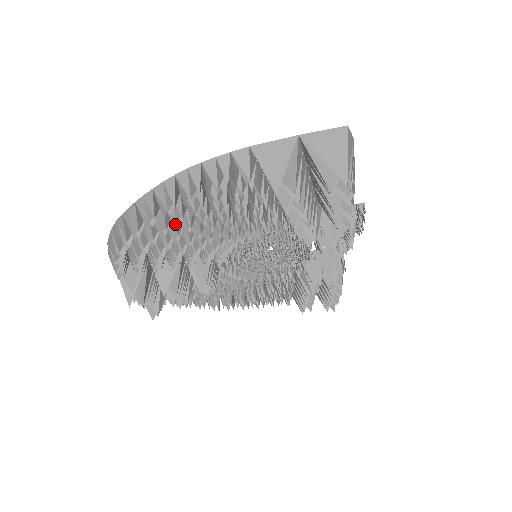
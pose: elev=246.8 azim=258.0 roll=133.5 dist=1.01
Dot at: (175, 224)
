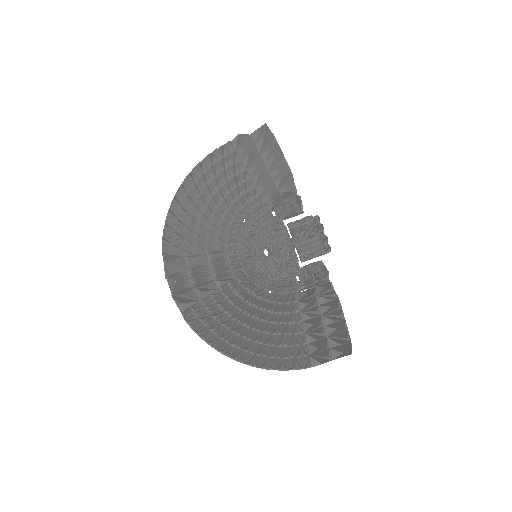
Dot at: (199, 187)
